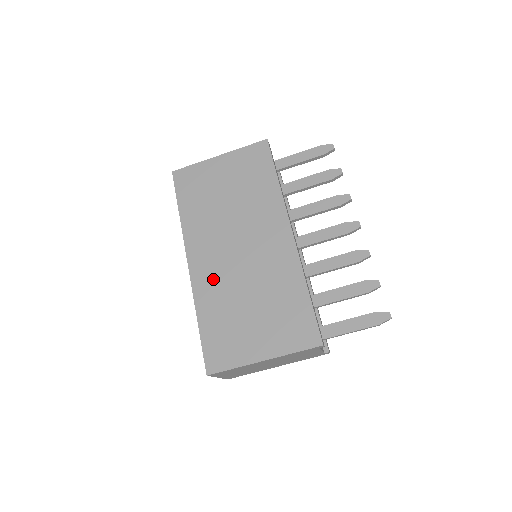
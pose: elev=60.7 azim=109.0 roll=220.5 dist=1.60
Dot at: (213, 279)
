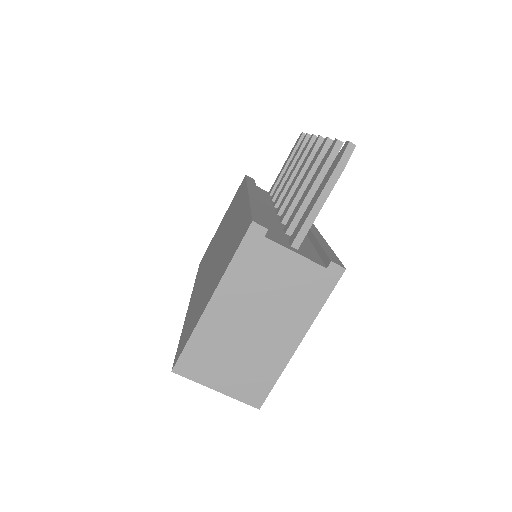
Dot at: occluded
